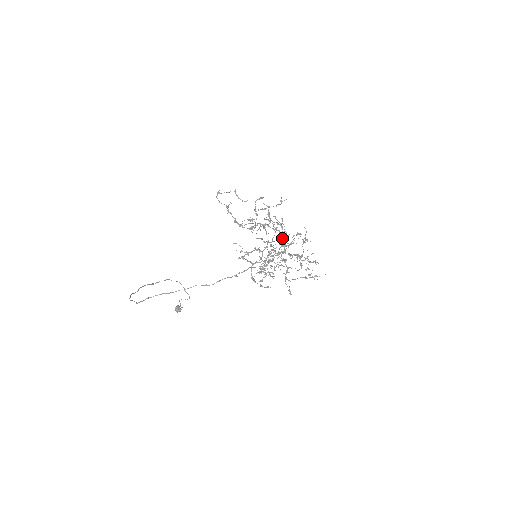
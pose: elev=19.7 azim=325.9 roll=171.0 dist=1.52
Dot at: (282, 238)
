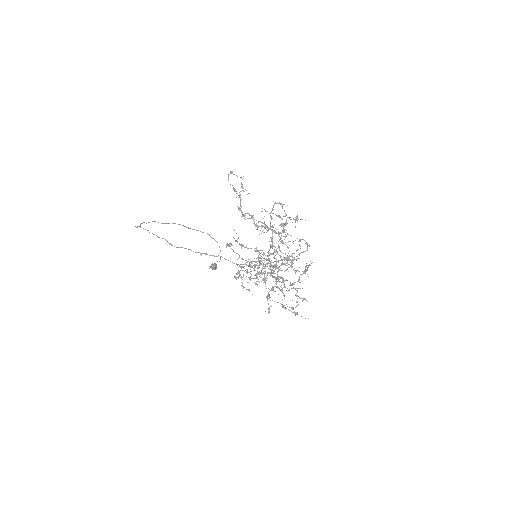
Dot at: occluded
